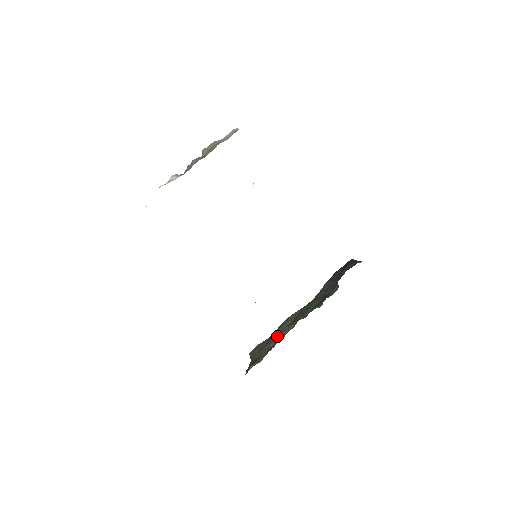
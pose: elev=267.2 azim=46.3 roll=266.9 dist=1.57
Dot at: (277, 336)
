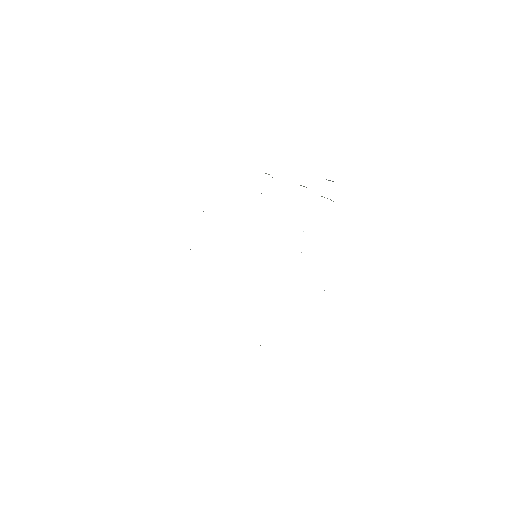
Dot at: occluded
